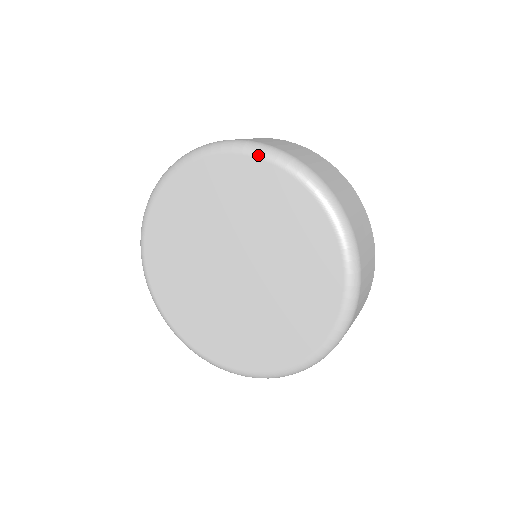
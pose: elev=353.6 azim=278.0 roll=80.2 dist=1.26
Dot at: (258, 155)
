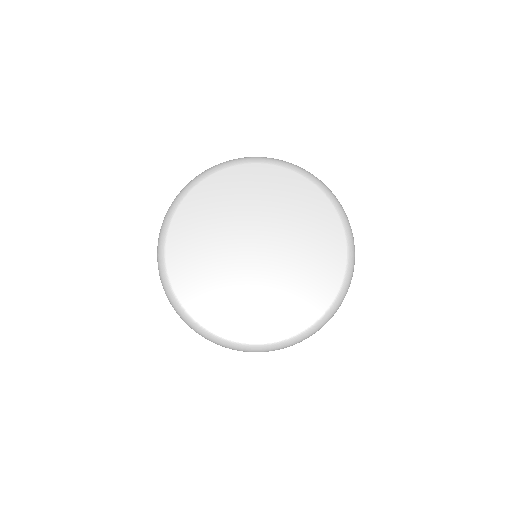
Dot at: (247, 161)
